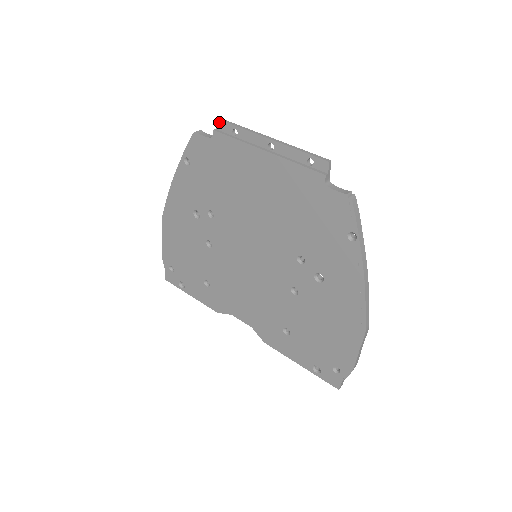
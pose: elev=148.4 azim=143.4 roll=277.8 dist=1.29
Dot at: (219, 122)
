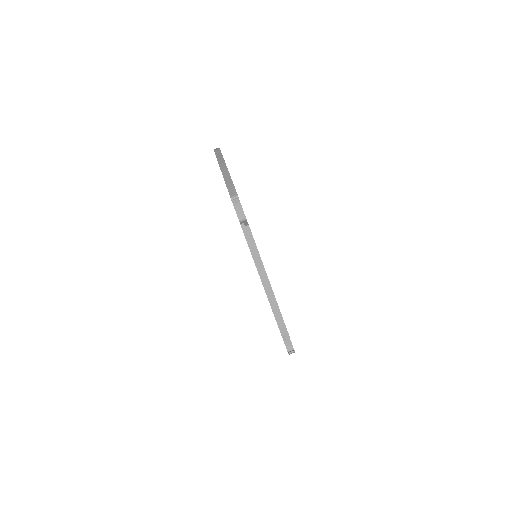
Dot at: occluded
